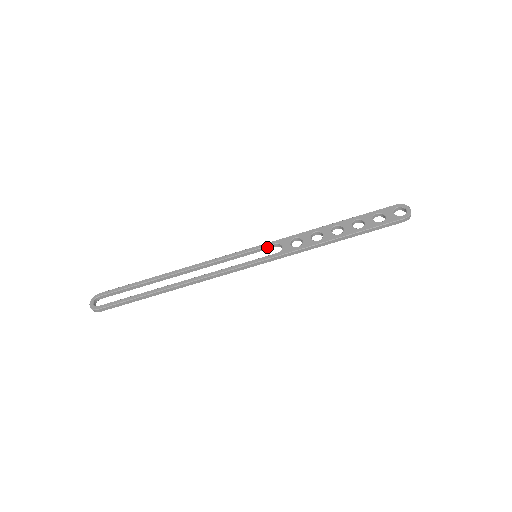
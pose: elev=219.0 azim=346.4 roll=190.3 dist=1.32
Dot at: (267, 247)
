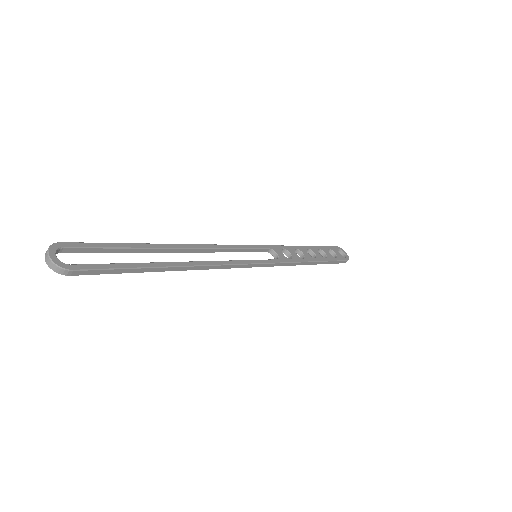
Dot at: (263, 250)
